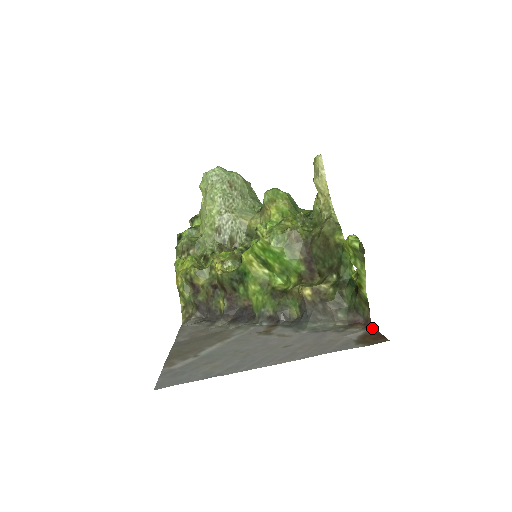
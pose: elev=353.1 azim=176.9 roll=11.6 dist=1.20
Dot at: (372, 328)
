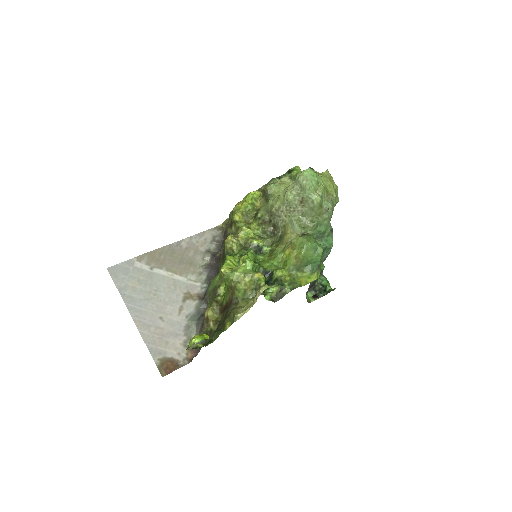
Dot at: (186, 363)
